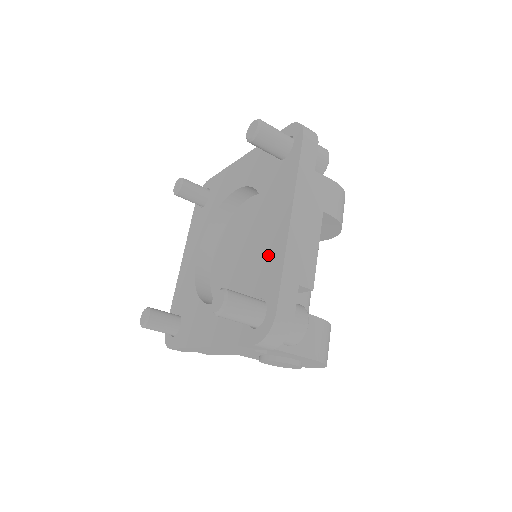
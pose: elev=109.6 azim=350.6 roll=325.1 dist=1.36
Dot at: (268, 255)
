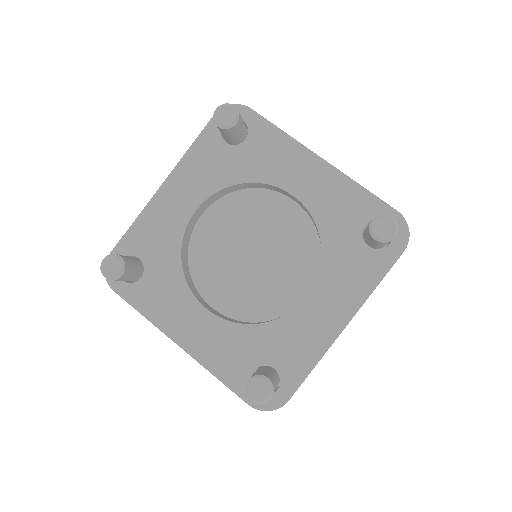
Dot at: (303, 336)
